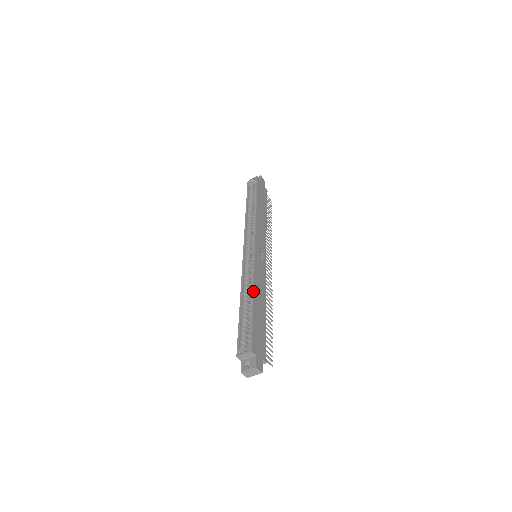
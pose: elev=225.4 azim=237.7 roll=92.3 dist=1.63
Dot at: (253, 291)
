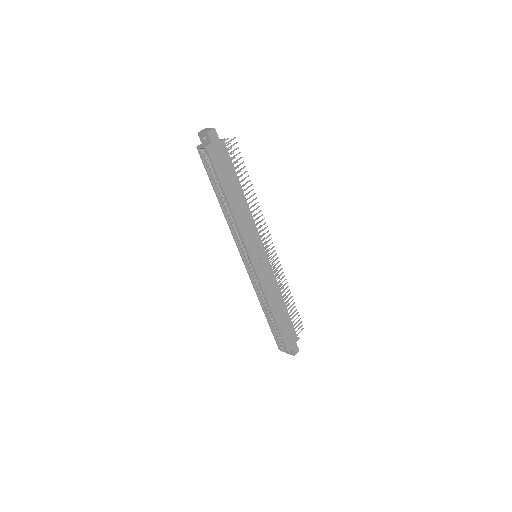
Dot at: (271, 311)
